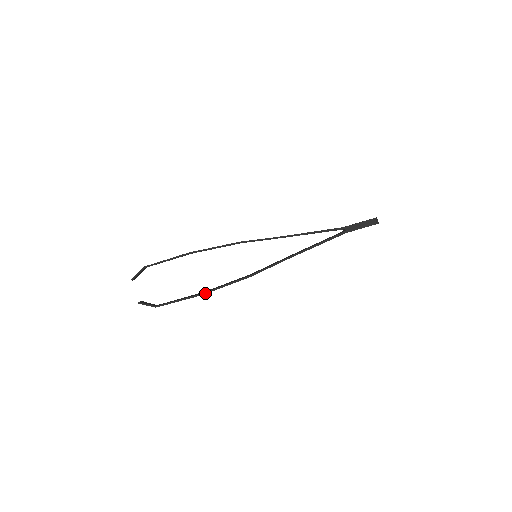
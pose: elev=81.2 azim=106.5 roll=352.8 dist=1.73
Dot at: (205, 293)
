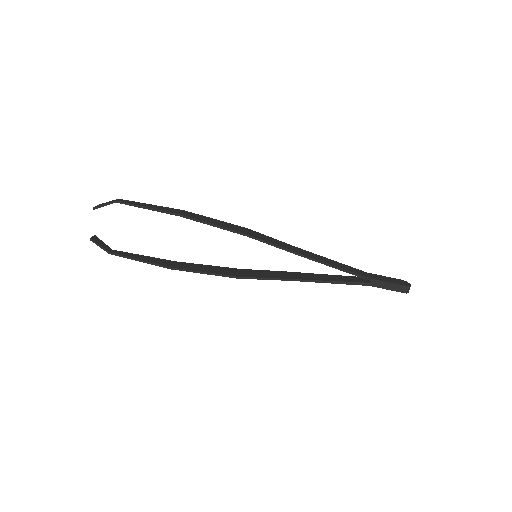
Dot at: (176, 269)
